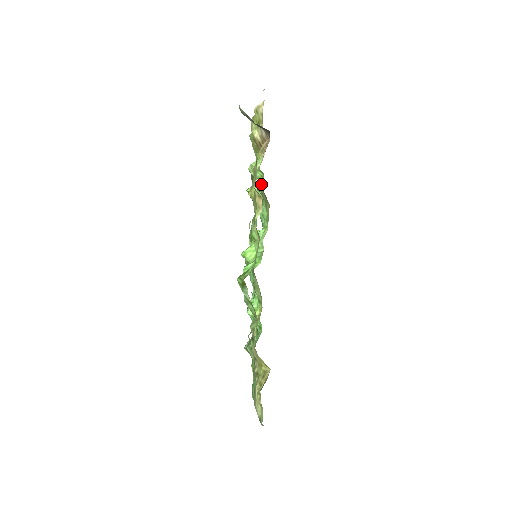
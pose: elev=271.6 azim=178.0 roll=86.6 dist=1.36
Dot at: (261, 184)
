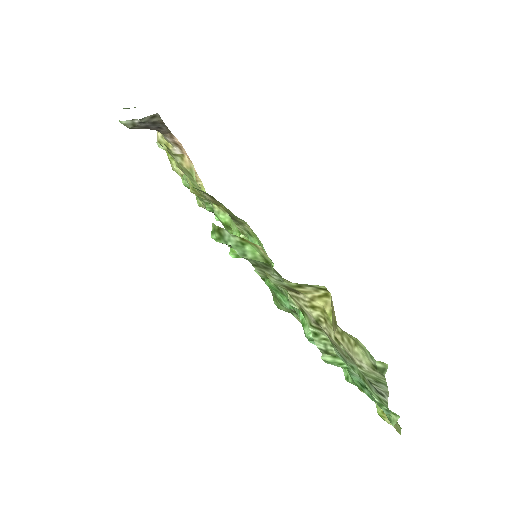
Dot at: occluded
